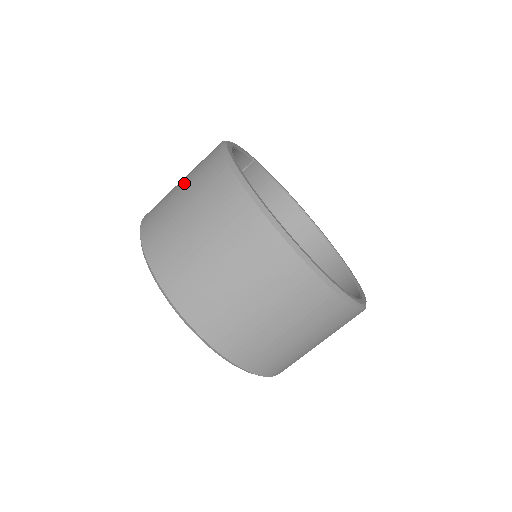
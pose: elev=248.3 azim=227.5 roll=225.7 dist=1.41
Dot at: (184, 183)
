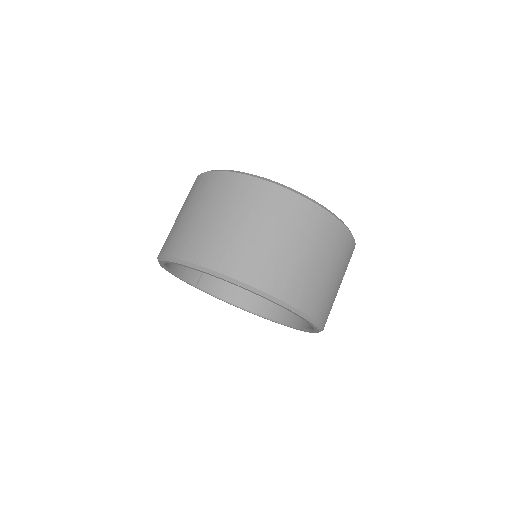
Dot at: occluded
